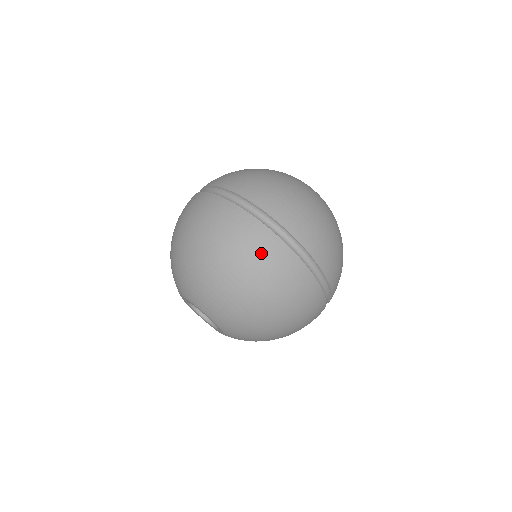
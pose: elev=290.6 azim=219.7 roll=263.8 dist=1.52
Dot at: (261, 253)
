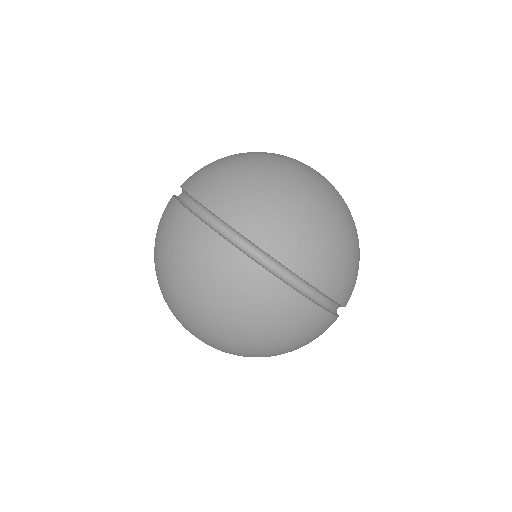
Dot at: (304, 328)
